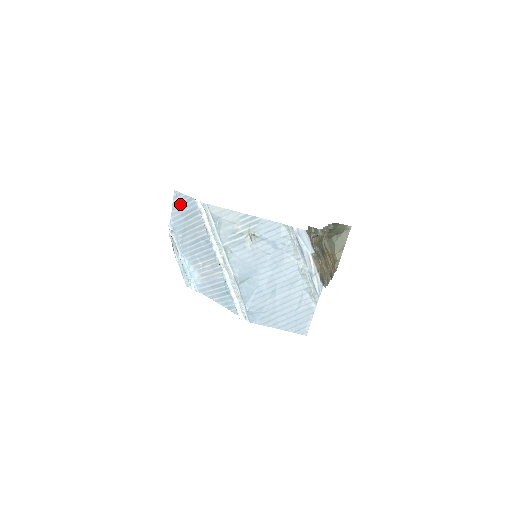
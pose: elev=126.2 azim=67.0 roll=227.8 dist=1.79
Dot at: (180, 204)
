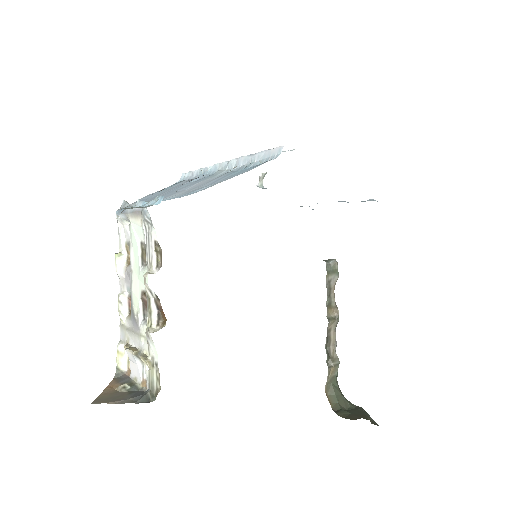
Dot at: occluded
